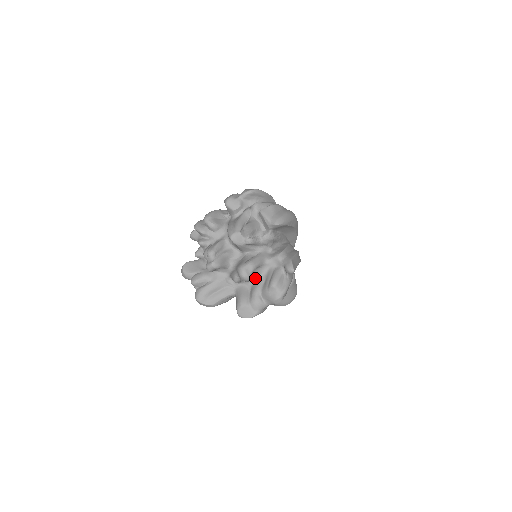
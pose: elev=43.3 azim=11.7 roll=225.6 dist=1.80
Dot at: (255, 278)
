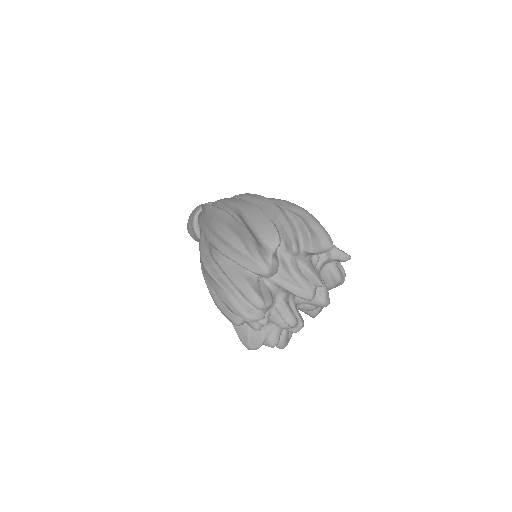
Dot at: occluded
